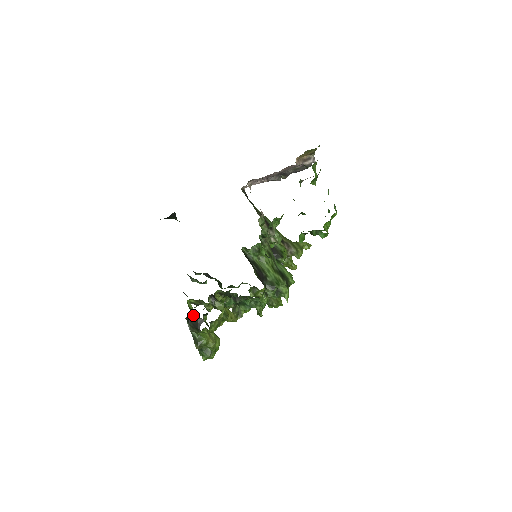
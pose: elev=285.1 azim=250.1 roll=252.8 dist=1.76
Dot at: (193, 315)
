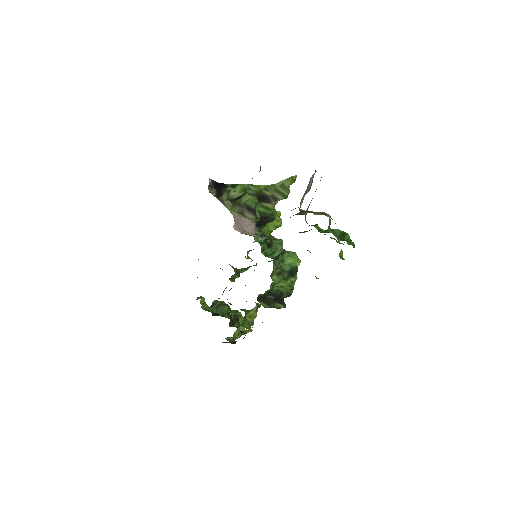
Dot at: occluded
